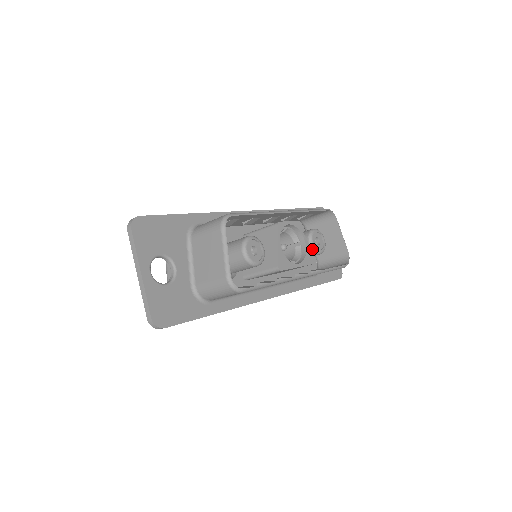
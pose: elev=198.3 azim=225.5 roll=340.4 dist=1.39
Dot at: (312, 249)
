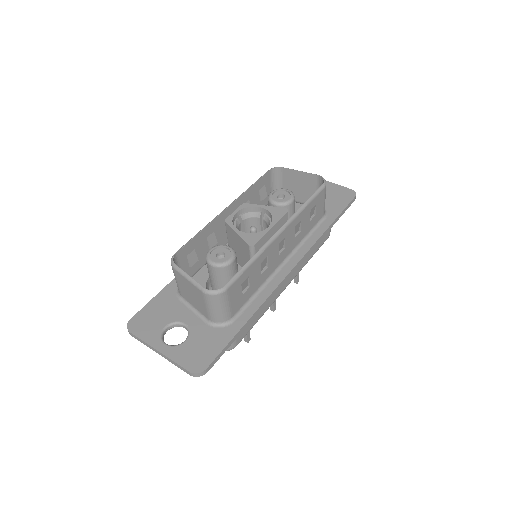
Dot at: (281, 206)
